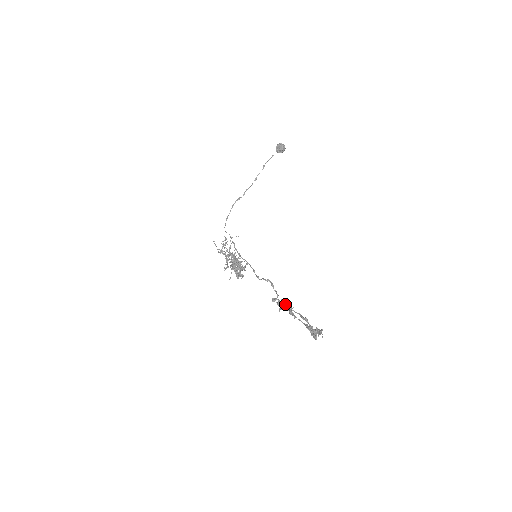
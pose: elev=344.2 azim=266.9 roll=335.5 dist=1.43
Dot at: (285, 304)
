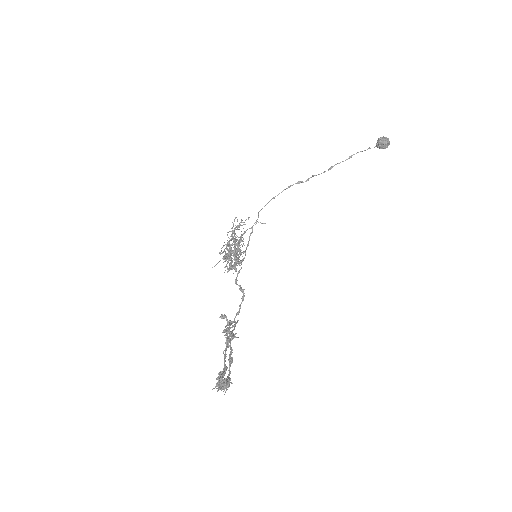
Dot at: (228, 329)
